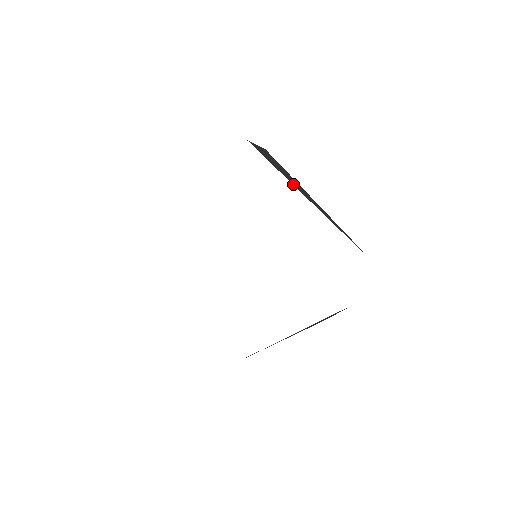
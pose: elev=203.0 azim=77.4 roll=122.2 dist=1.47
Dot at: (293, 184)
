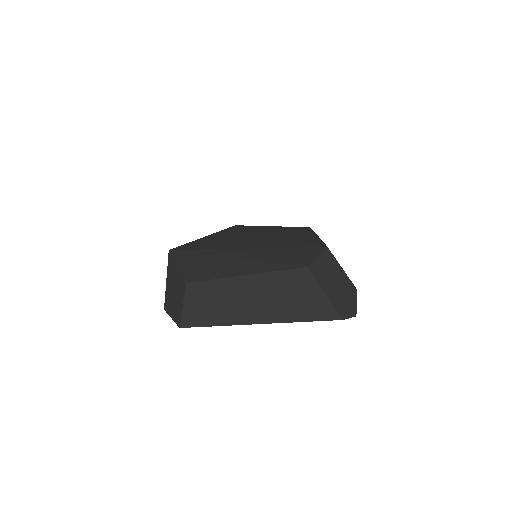
Dot at: occluded
